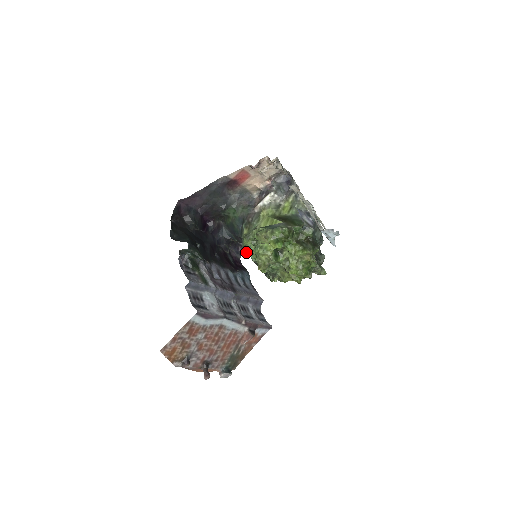
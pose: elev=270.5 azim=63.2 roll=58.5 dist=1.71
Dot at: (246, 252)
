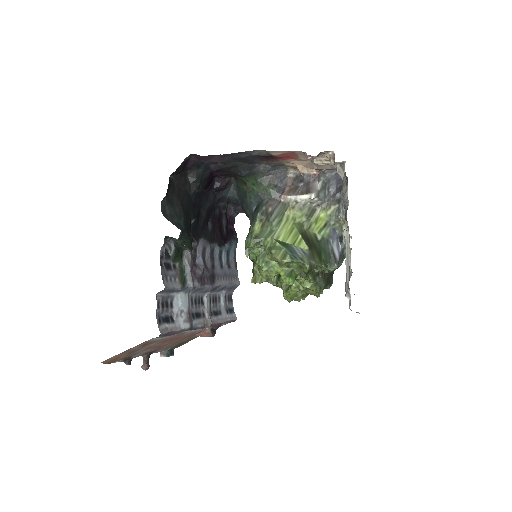
Dot at: (247, 252)
